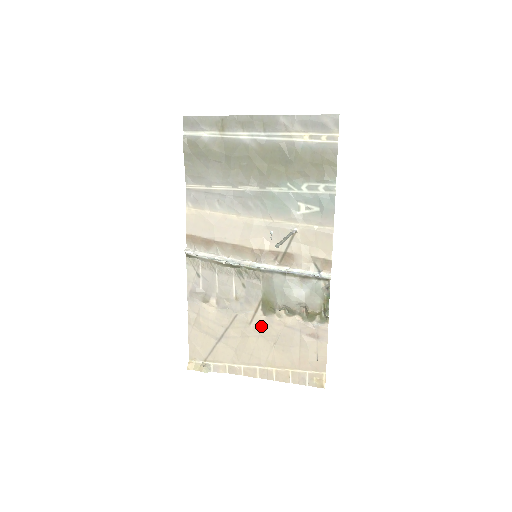
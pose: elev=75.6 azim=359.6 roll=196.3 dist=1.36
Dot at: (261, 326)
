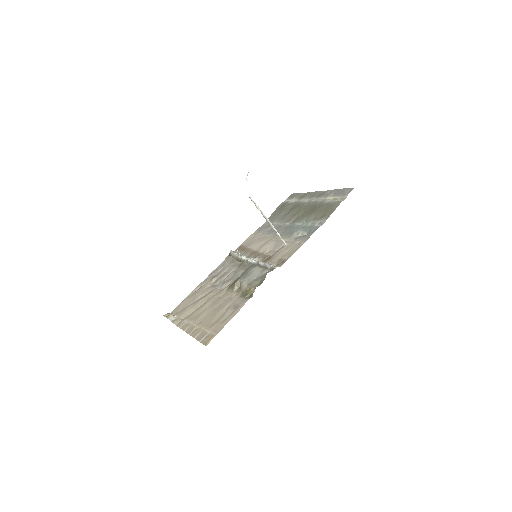
Dot at: (219, 297)
